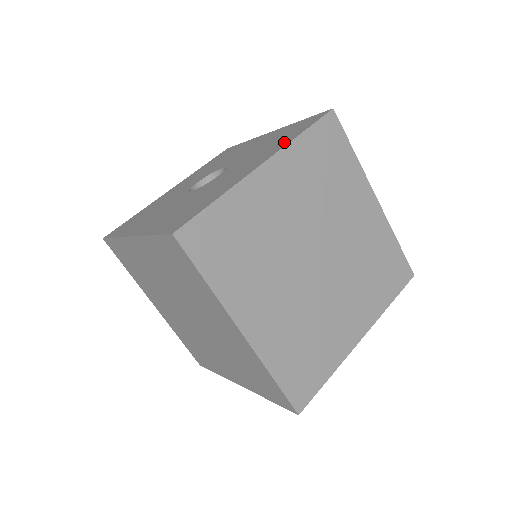
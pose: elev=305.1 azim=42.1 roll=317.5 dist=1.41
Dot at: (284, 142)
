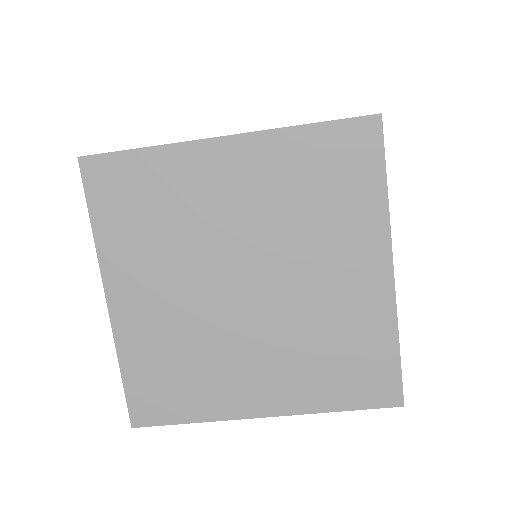
Dot at: occluded
